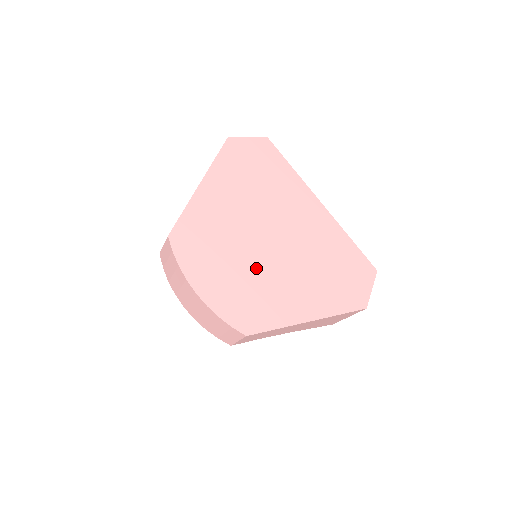
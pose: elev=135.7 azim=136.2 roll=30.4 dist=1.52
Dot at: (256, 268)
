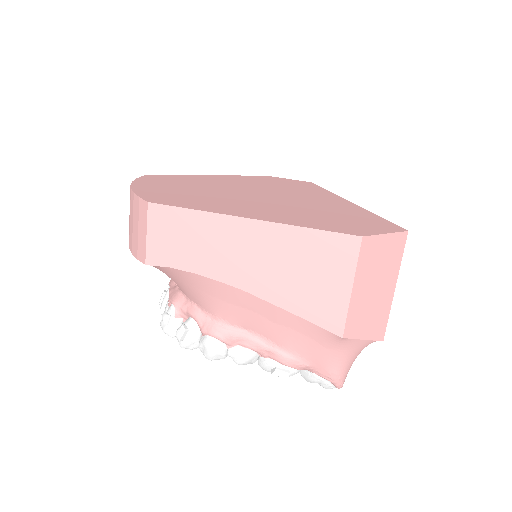
Dot at: (217, 195)
